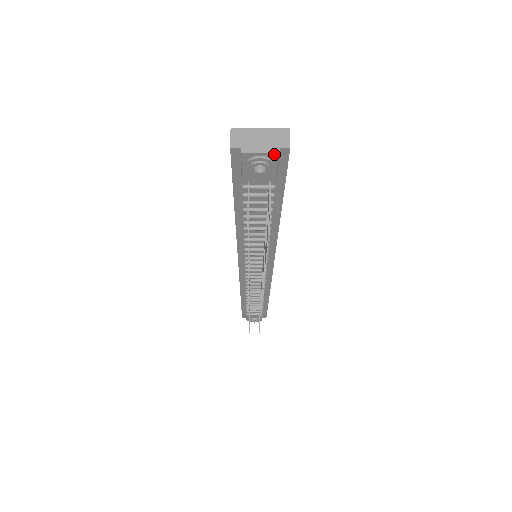
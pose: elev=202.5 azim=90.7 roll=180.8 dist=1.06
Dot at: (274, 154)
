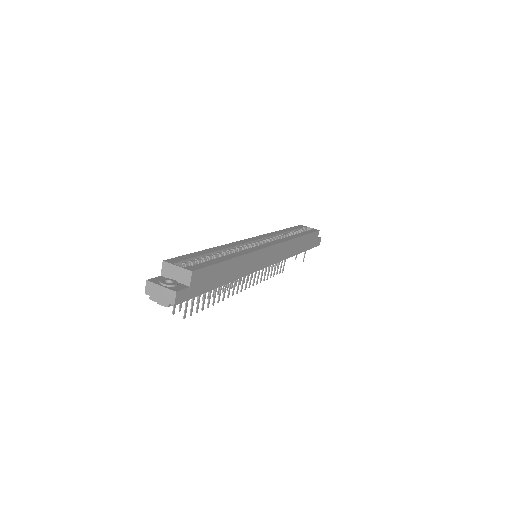
Dot at: (166, 306)
